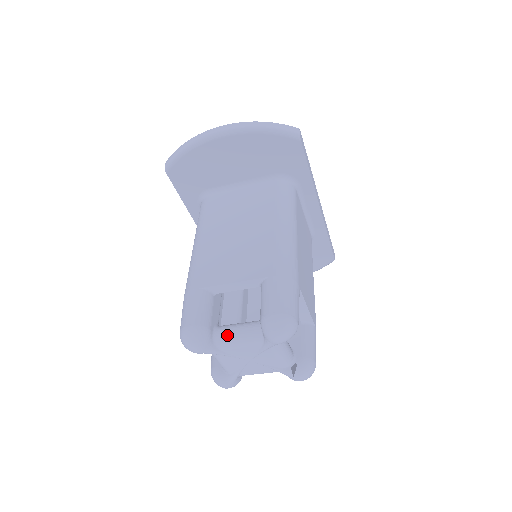
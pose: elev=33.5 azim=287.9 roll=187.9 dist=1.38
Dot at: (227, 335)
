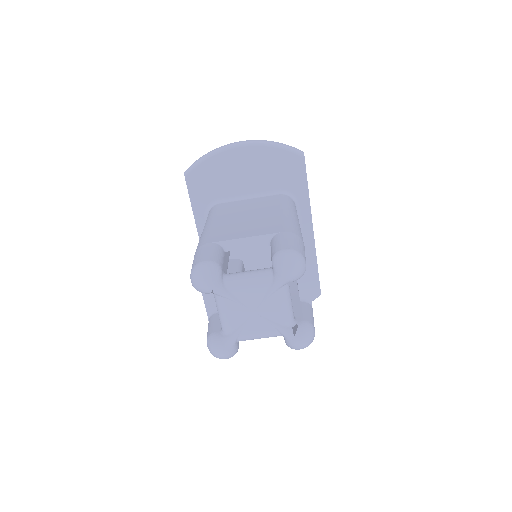
Dot at: (237, 276)
